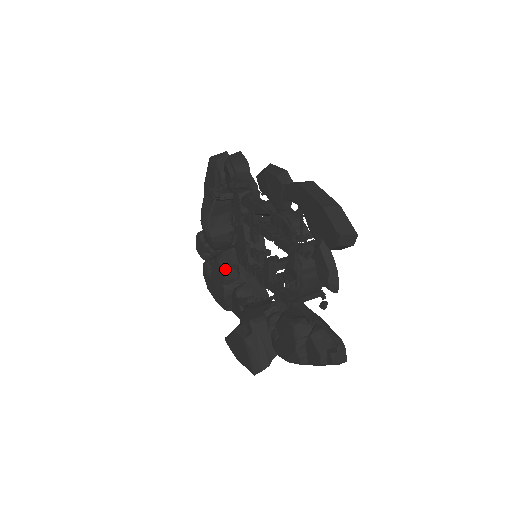
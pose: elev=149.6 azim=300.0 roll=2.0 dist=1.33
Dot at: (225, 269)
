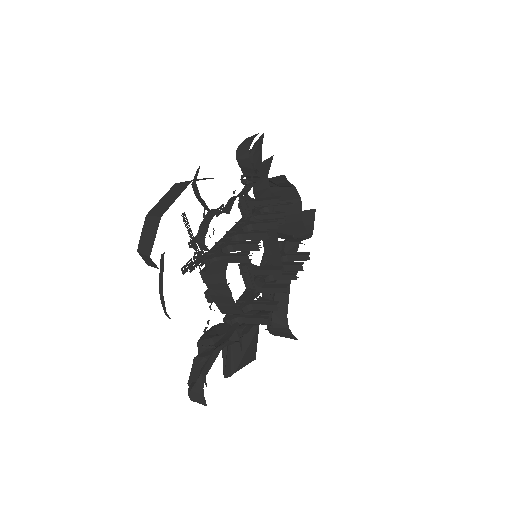
Dot at: (262, 262)
